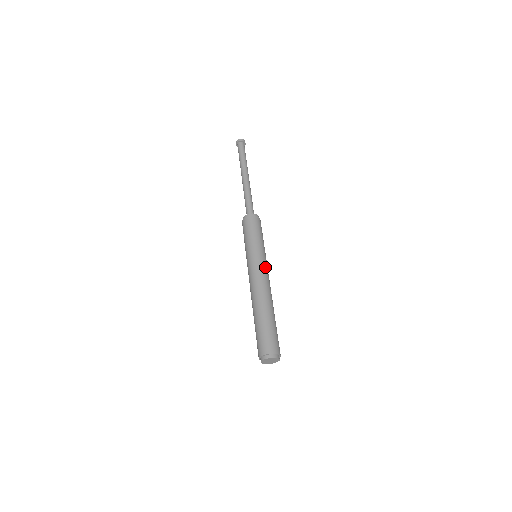
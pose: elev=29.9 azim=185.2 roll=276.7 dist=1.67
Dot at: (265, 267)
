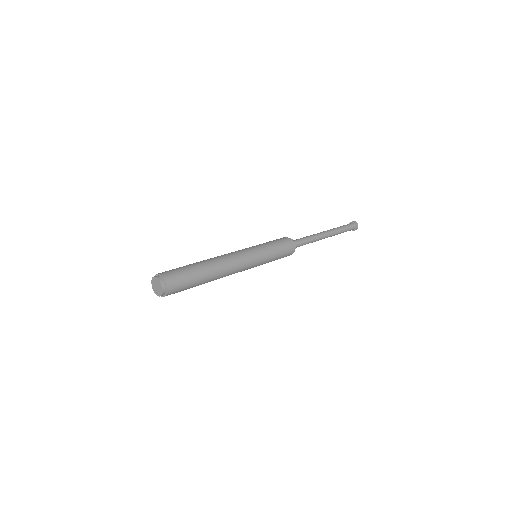
Dot at: (246, 254)
